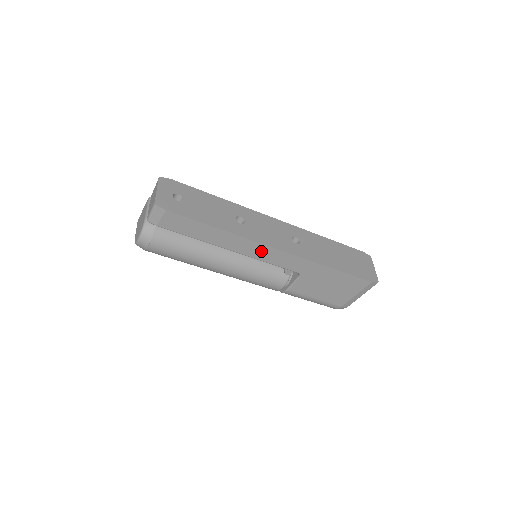
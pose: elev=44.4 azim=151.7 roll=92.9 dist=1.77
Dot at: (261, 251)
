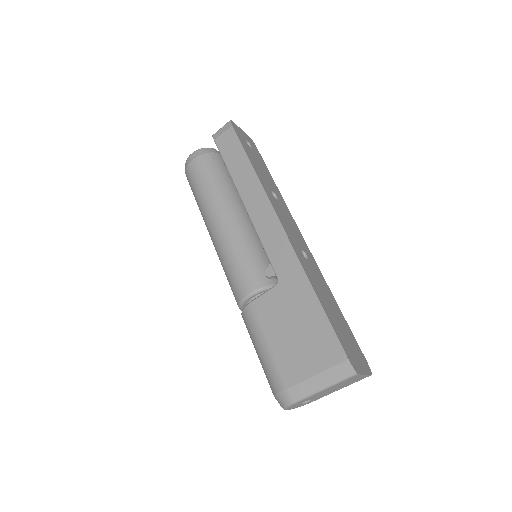
Dot at: (266, 218)
